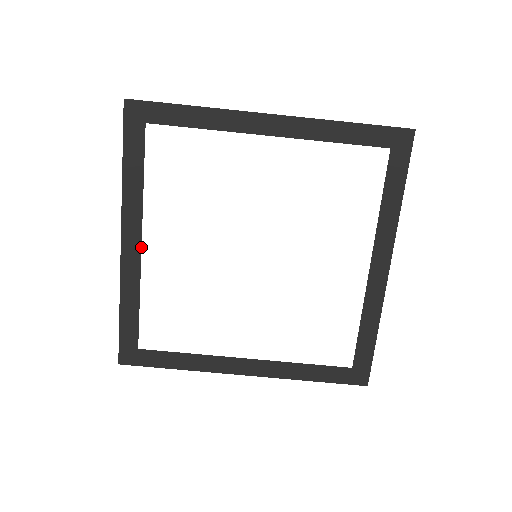
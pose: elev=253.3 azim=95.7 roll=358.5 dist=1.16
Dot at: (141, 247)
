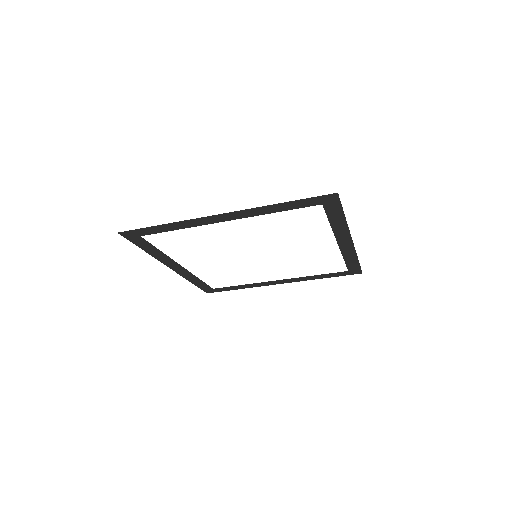
Dot at: (183, 267)
